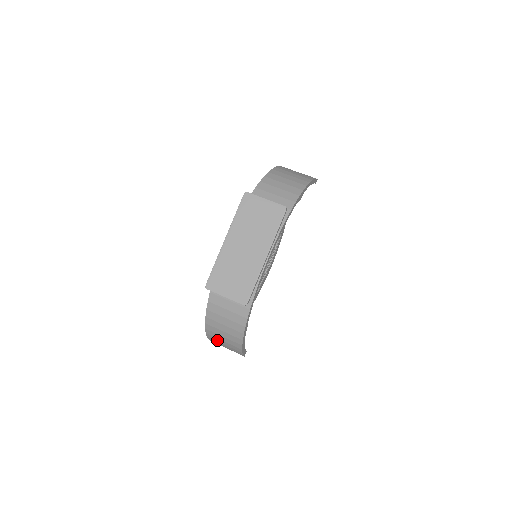
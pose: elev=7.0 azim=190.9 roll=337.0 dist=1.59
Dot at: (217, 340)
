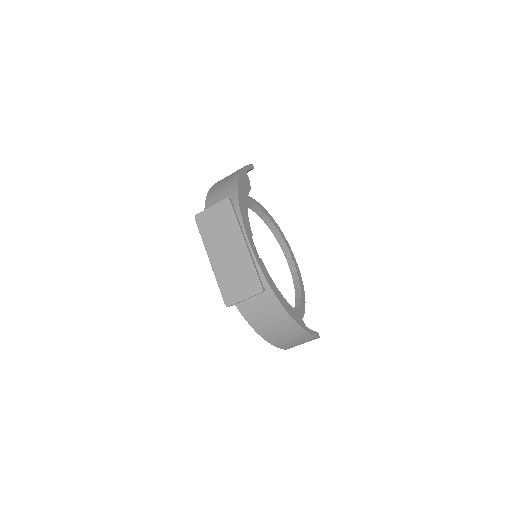
Dot at: (285, 343)
